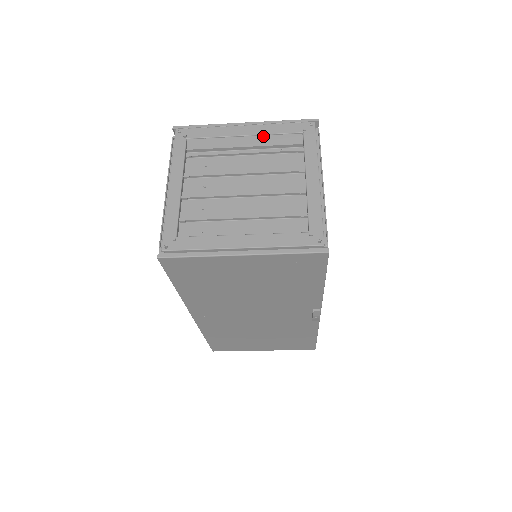
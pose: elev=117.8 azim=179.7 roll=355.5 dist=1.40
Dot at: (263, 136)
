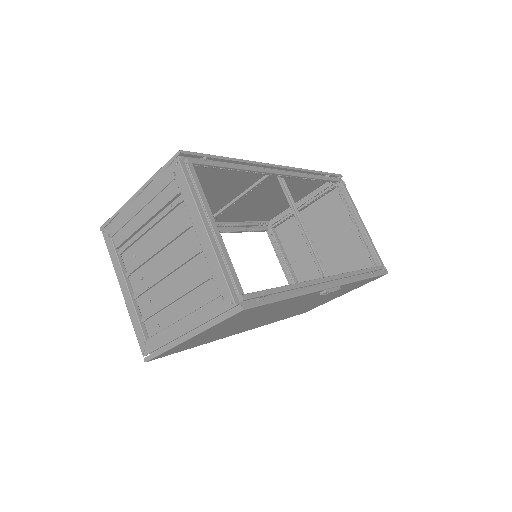
Dot at: (152, 202)
